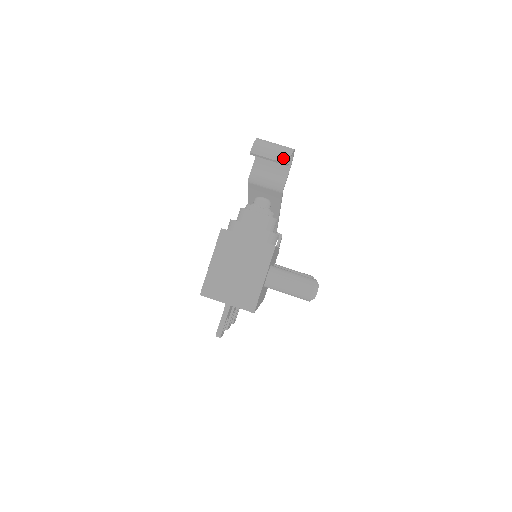
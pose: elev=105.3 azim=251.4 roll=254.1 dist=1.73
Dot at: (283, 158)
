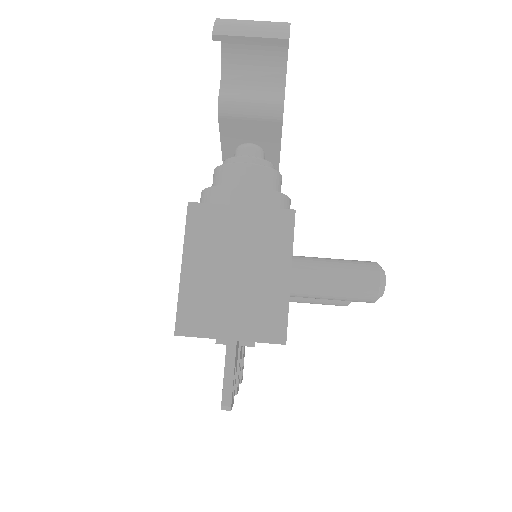
Dot at: (277, 32)
